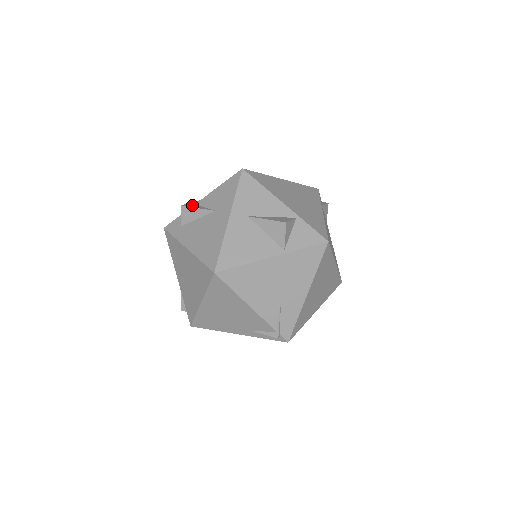
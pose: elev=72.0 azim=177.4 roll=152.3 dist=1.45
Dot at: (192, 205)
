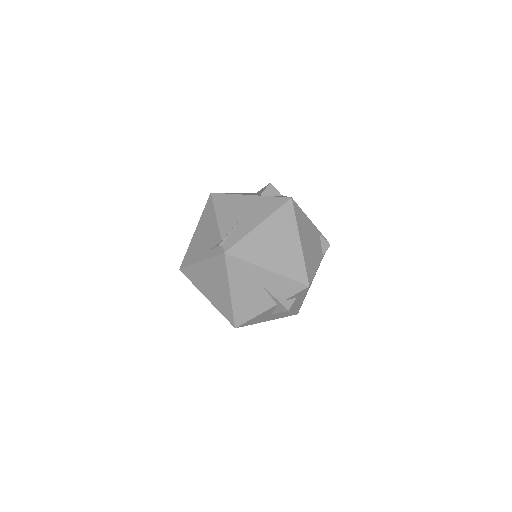
Dot at: occluded
